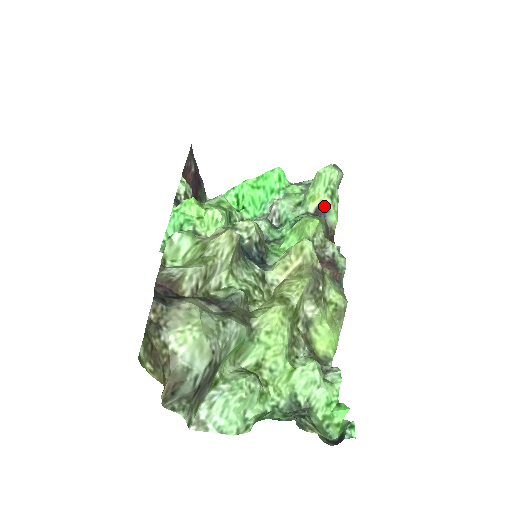
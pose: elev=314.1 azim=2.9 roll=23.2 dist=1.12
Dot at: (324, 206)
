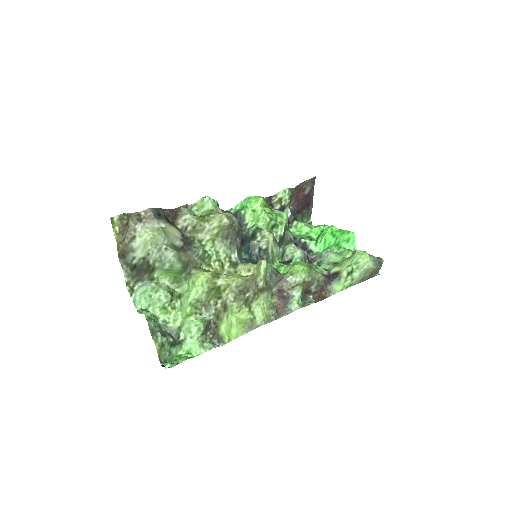
Dot at: (339, 274)
